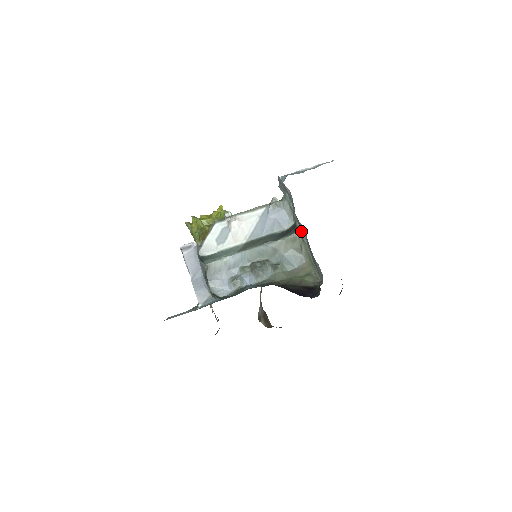
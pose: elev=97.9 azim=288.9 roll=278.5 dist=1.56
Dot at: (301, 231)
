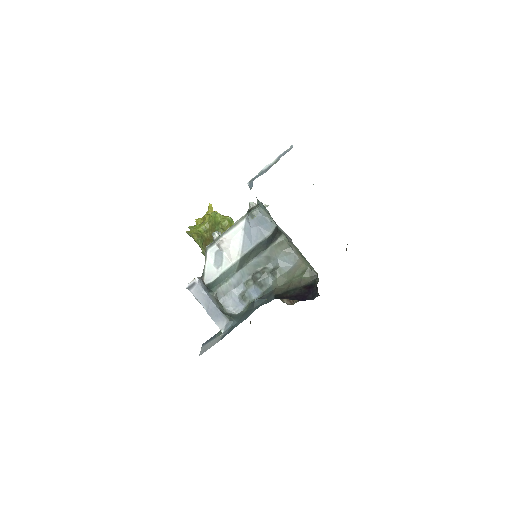
Dot at: (284, 234)
